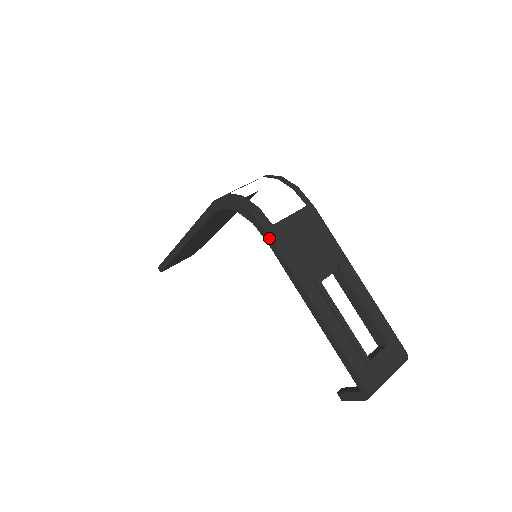
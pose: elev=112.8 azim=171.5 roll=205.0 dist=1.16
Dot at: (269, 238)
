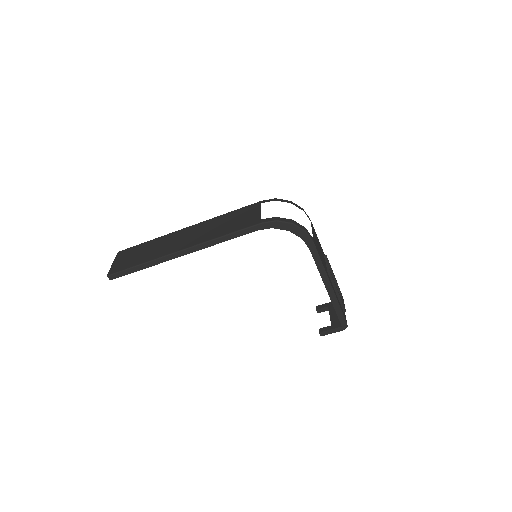
Dot at: (314, 247)
